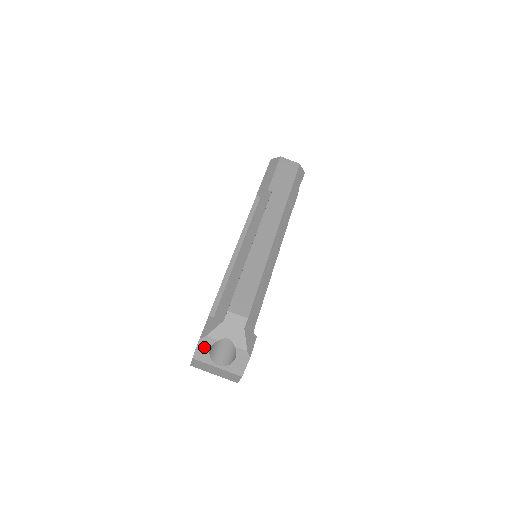
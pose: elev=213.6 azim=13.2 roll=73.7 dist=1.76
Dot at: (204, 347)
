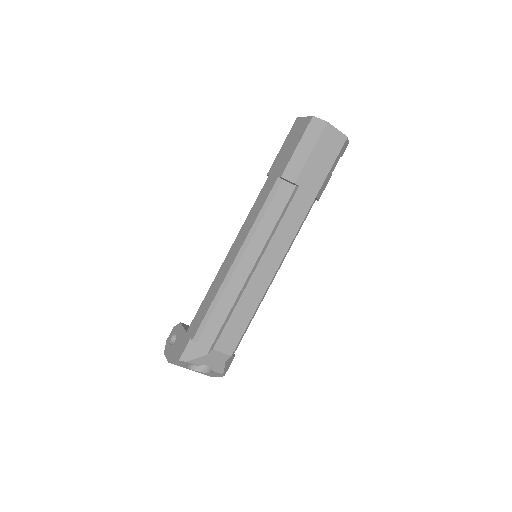
Dot at: (182, 363)
